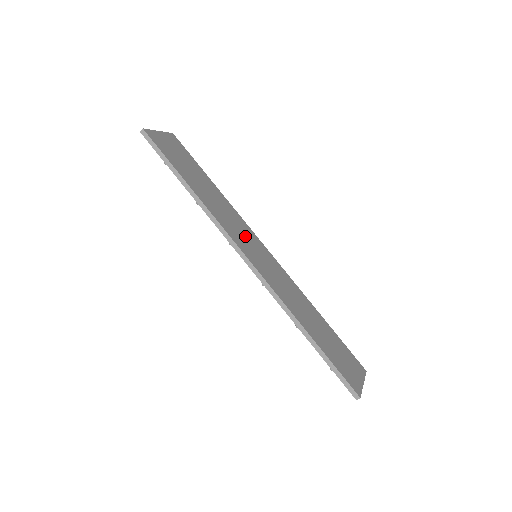
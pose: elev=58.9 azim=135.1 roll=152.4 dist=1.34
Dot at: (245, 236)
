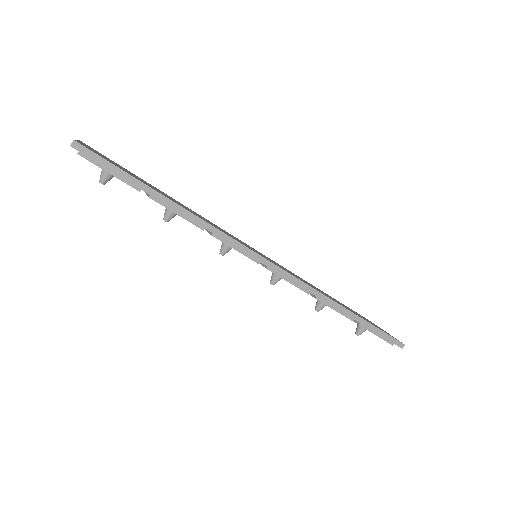
Dot at: occluded
